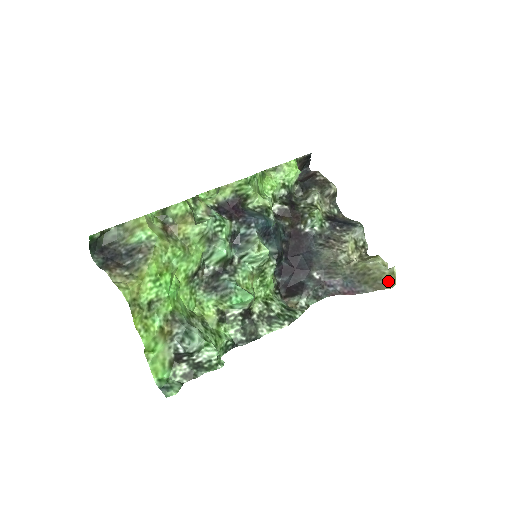
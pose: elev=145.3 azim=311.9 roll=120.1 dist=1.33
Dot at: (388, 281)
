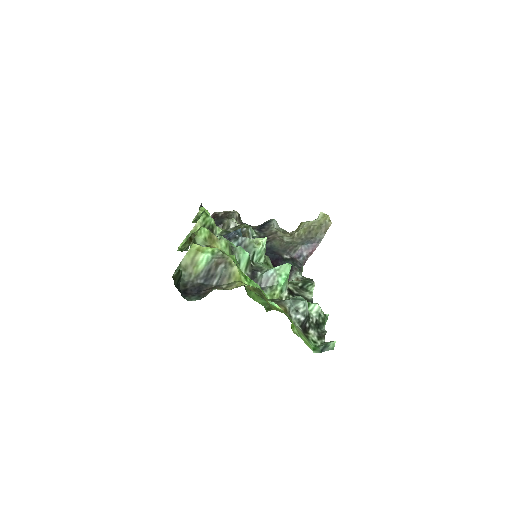
Dot at: (327, 220)
